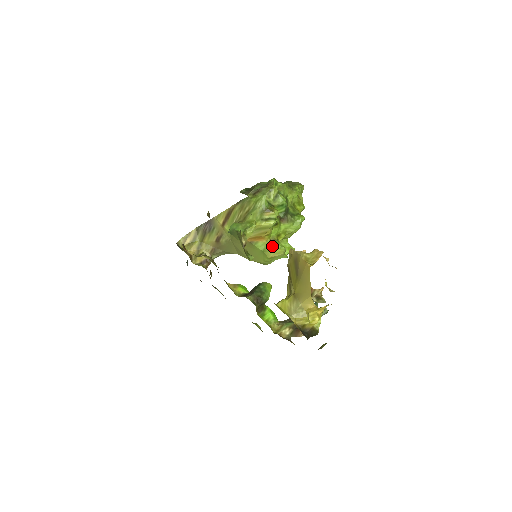
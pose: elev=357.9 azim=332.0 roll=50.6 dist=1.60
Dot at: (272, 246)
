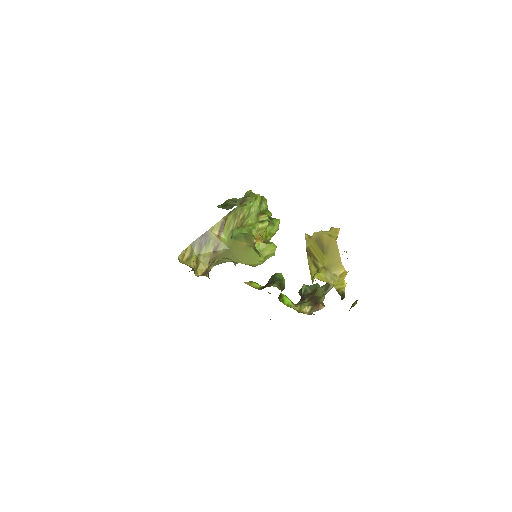
Dot at: (267, 245)
